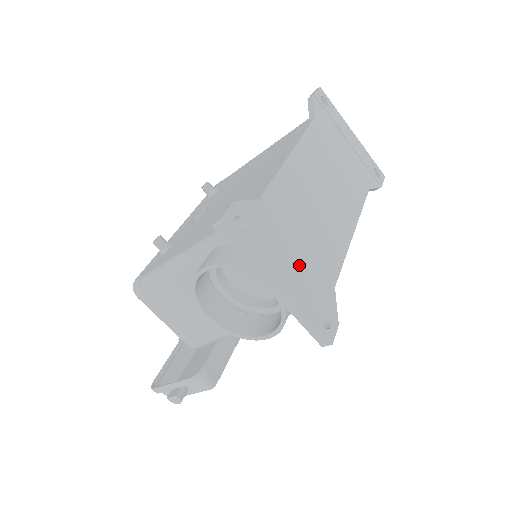
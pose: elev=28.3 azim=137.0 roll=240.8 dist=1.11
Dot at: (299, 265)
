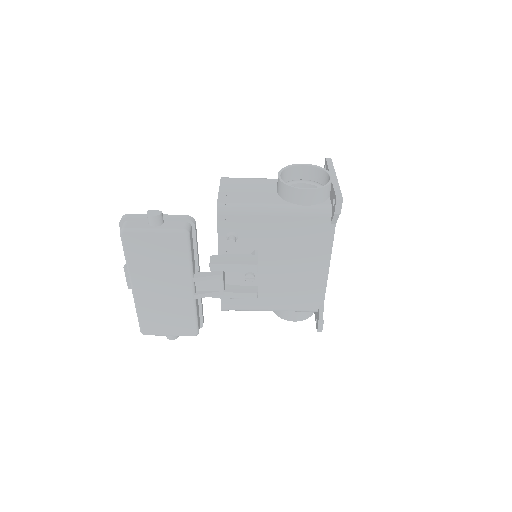
Dot at: occluded
